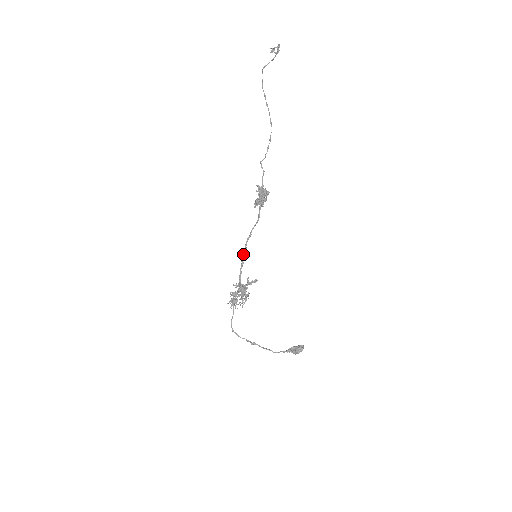
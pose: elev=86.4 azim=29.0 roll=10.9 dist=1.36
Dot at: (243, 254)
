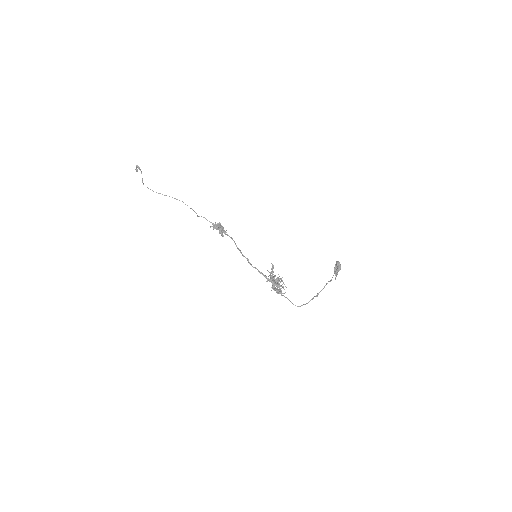
Dot at: (249, 263)
